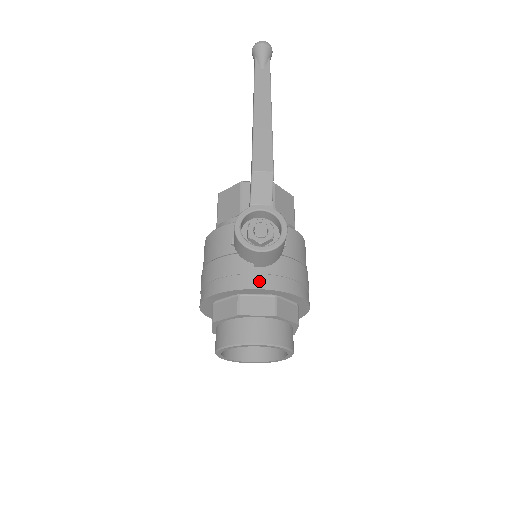
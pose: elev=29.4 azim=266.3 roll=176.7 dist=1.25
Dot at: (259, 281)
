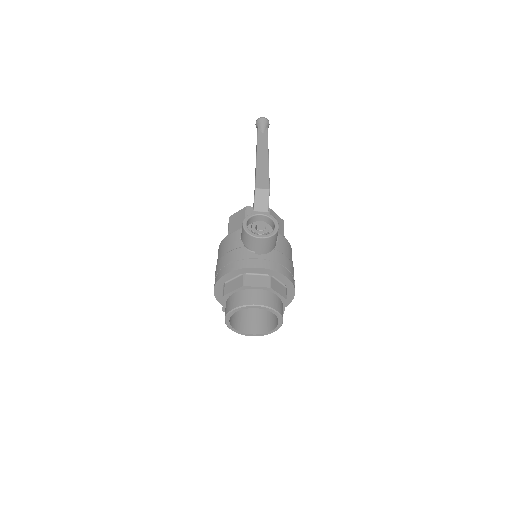
Dot at: (259, 263)
